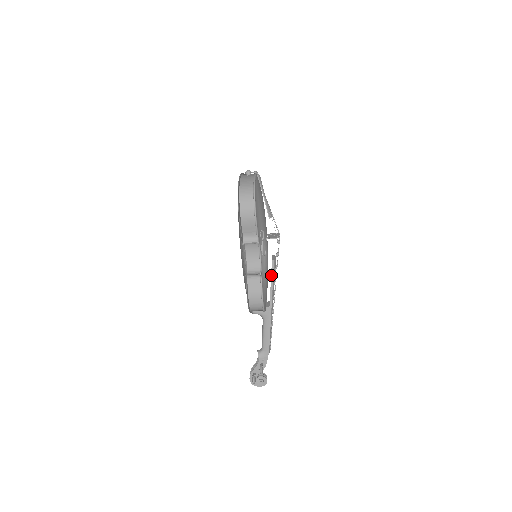
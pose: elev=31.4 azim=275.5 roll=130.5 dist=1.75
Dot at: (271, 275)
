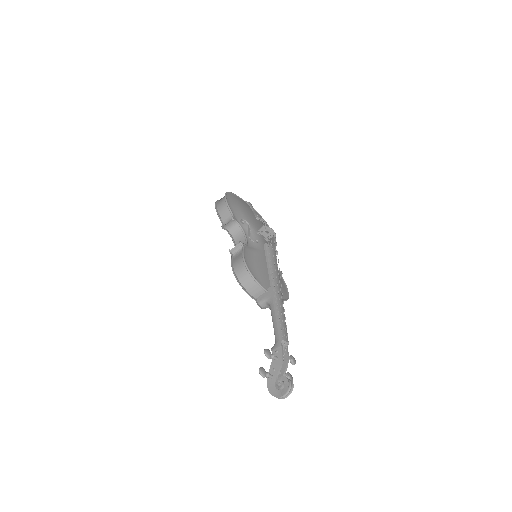
Dot at: (266, 257)
